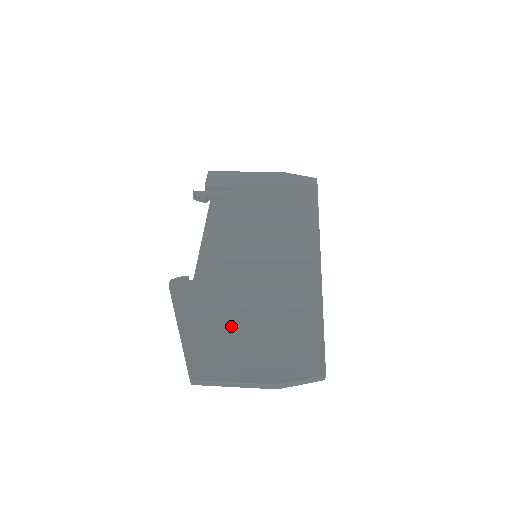
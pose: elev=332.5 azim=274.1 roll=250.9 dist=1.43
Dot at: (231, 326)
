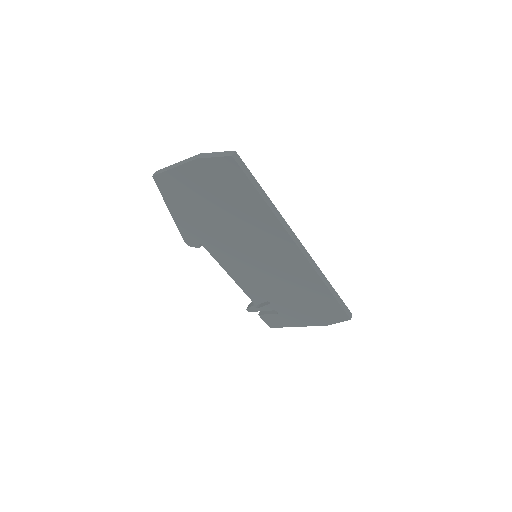
Dot at: occluded
